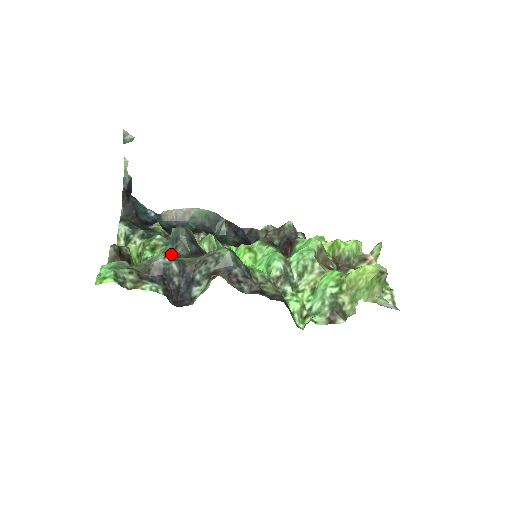
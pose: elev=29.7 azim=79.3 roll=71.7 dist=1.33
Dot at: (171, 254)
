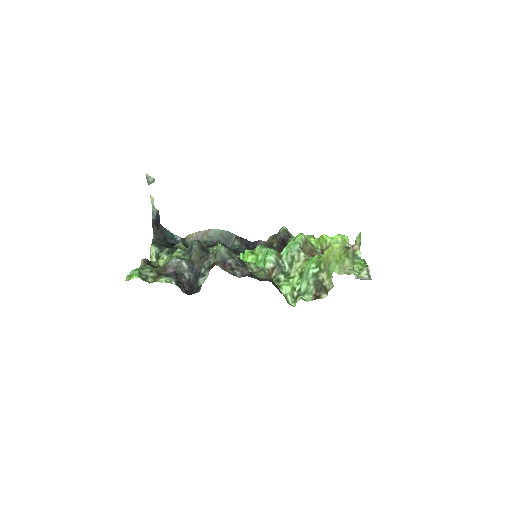
Dot at: occluded
